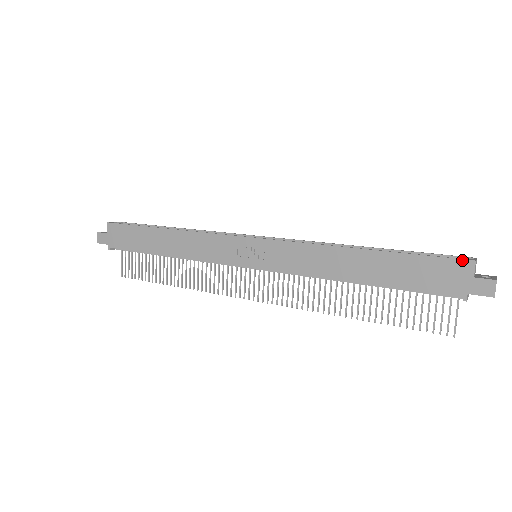
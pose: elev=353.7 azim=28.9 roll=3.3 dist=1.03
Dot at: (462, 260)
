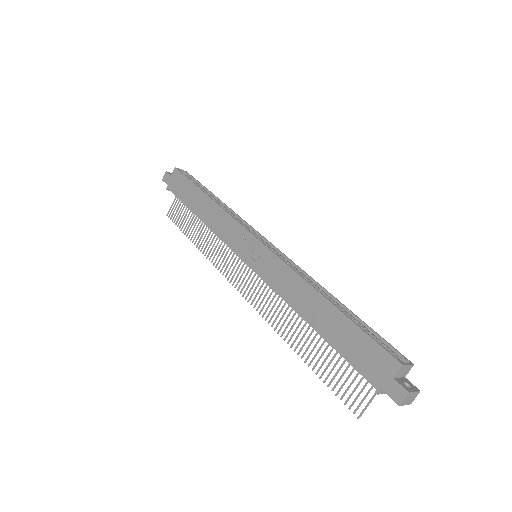
Dot at: (393, 357)
